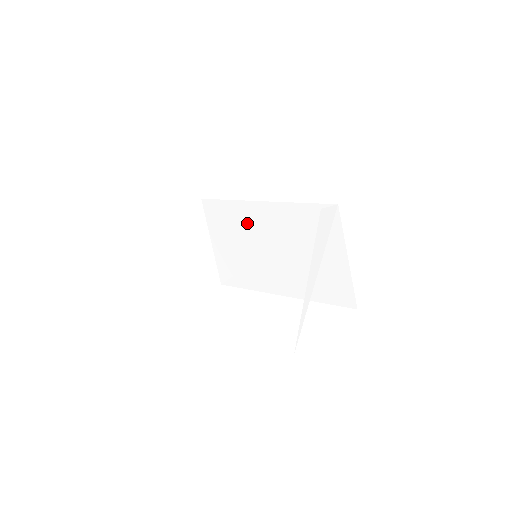
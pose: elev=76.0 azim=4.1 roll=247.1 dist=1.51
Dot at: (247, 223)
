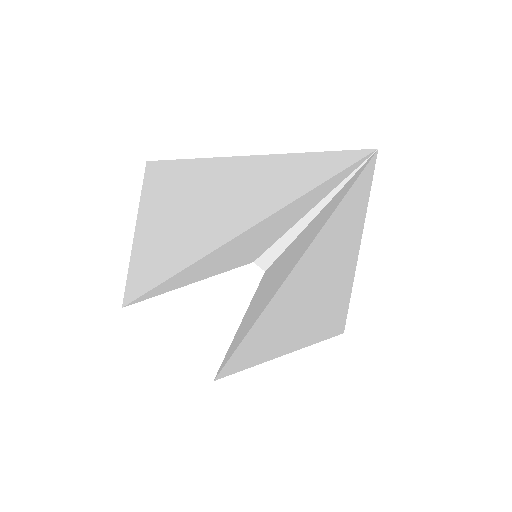
Dot at: (284, 264)
